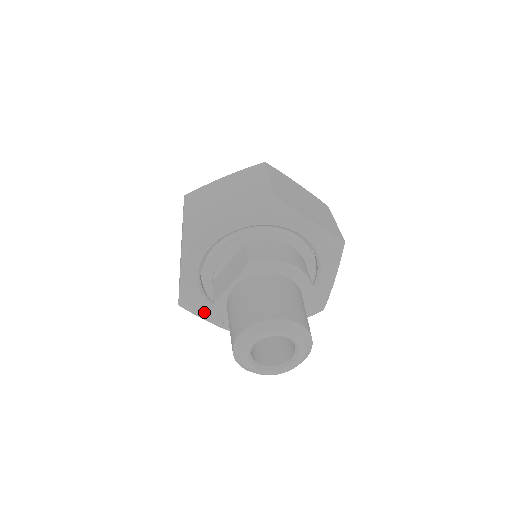
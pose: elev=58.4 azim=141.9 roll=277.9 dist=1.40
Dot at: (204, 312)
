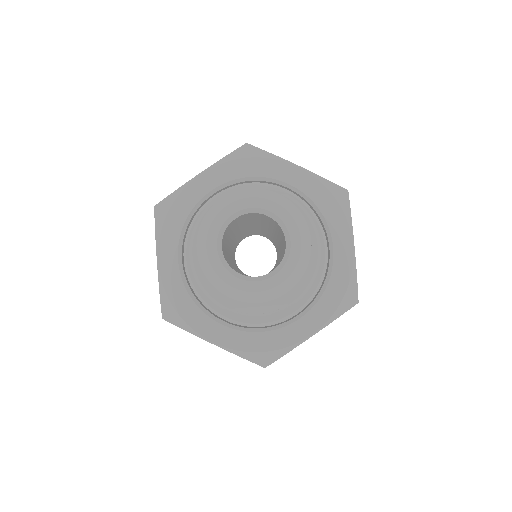
Dot at: (167, 236)
